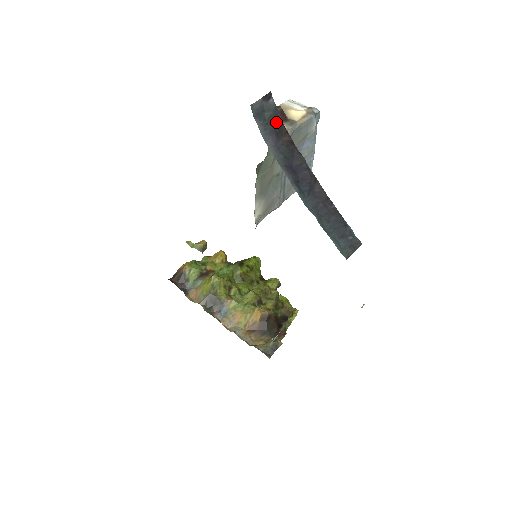
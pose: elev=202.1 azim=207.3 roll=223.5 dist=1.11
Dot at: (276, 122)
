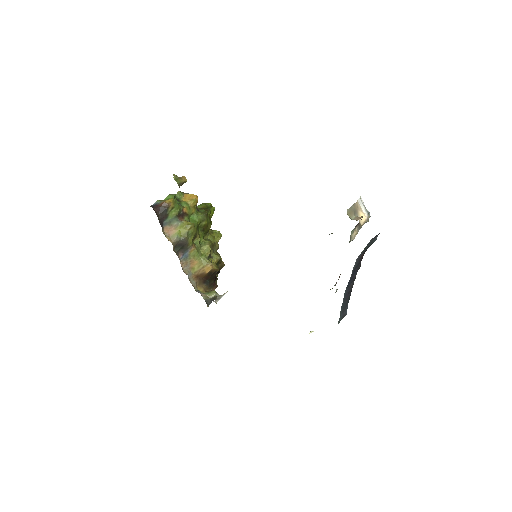
Dot at: occluded
